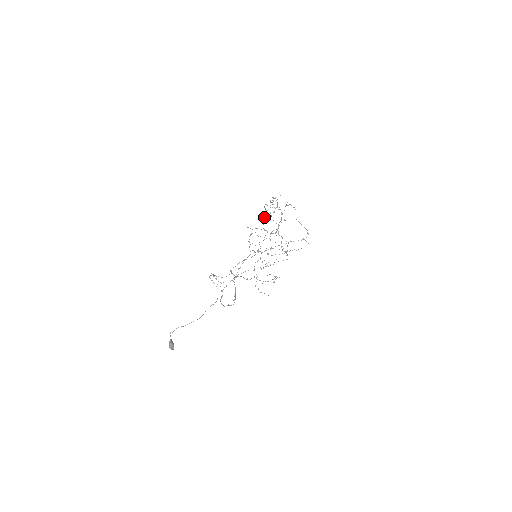
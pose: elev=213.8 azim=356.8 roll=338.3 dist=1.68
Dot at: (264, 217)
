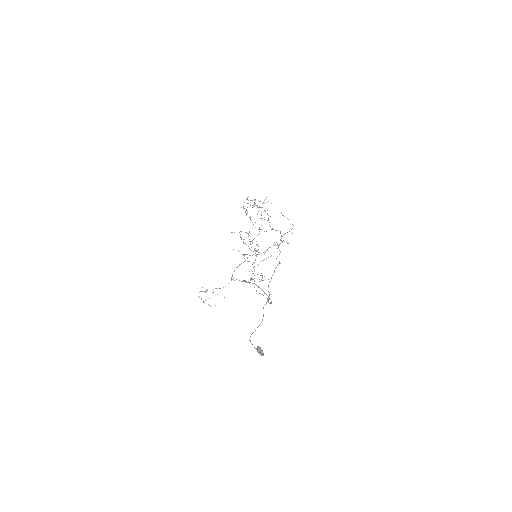
Dot at: (250, 218)
